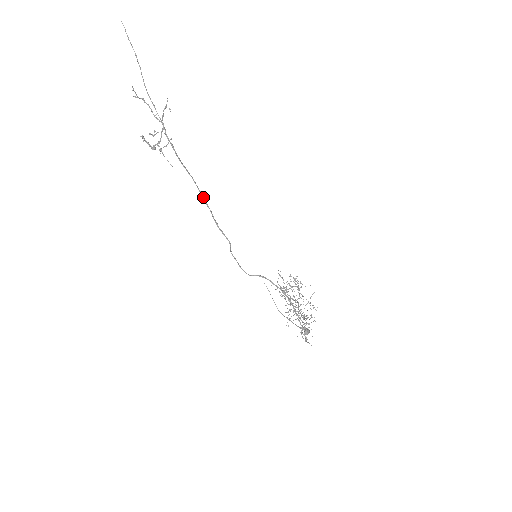
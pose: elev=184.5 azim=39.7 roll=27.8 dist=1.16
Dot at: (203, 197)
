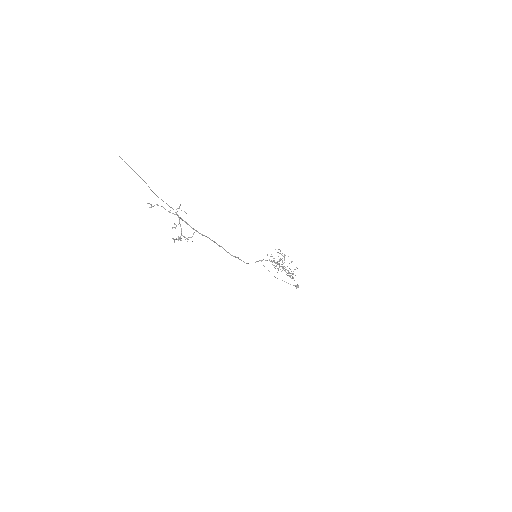
Dot at: (217, 244)
